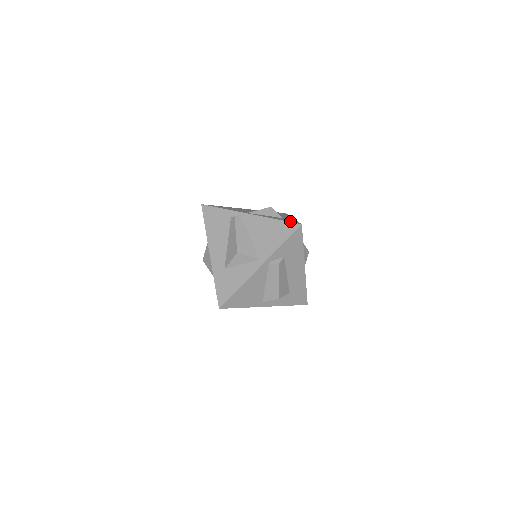
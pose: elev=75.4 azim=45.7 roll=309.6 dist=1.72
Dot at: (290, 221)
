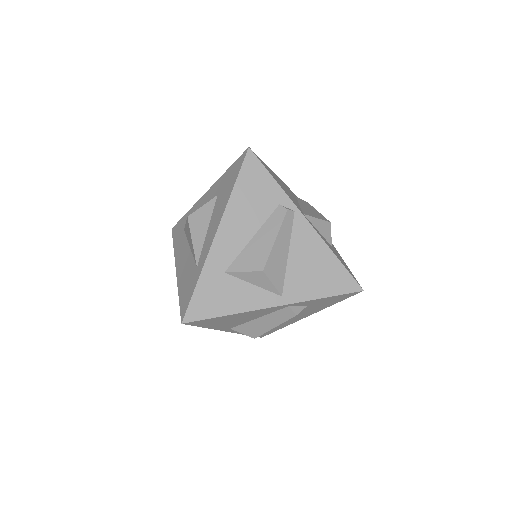
Dot at: occluded
